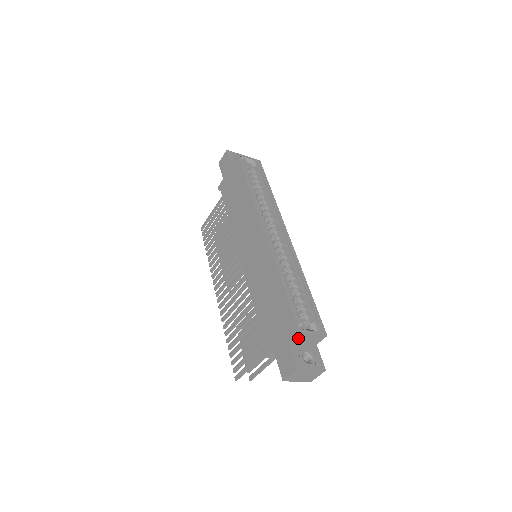
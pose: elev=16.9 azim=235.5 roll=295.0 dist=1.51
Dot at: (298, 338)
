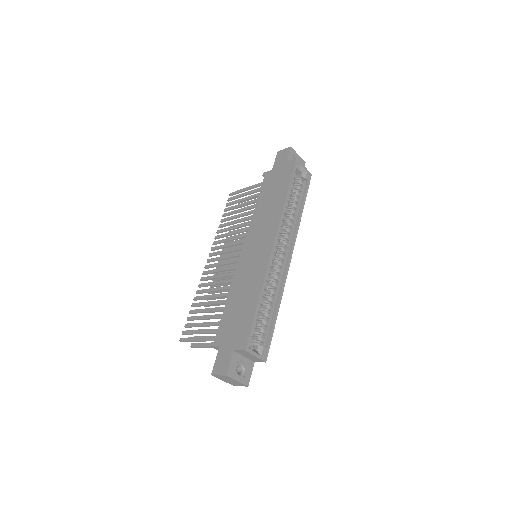
Dot at: (242, 352)
